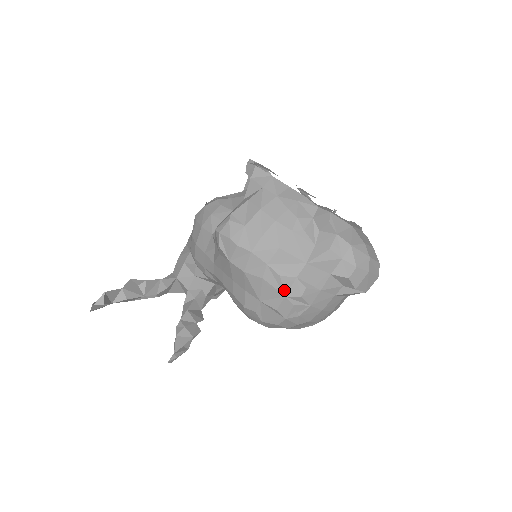
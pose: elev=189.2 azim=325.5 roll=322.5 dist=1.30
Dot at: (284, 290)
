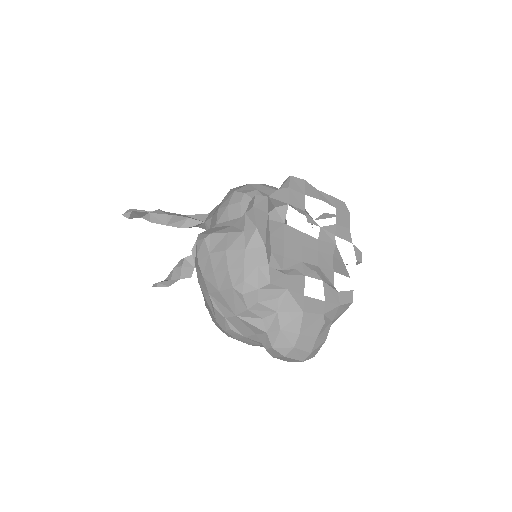
Dot at: (216, 317)
